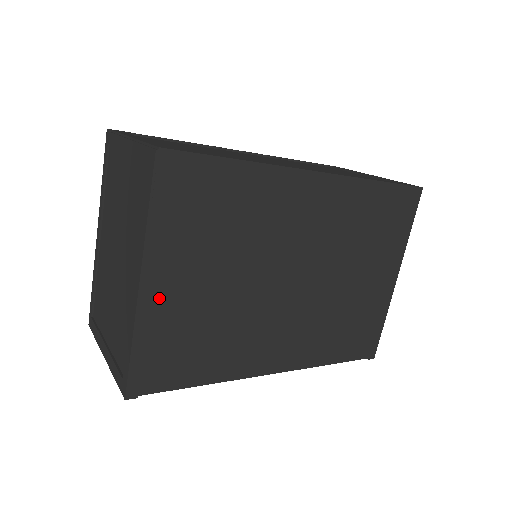
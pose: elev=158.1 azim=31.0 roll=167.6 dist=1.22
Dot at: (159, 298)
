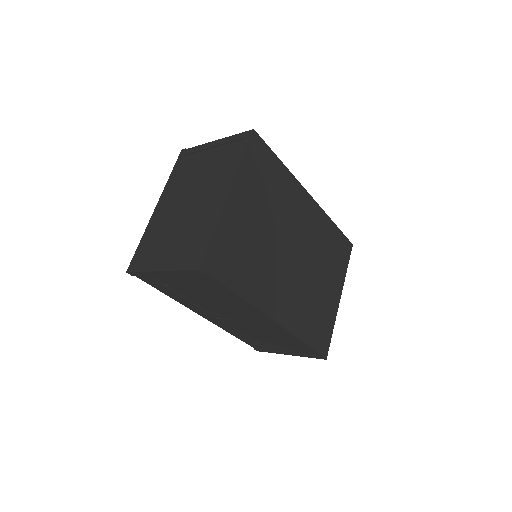
Dot at: (234, 211)
